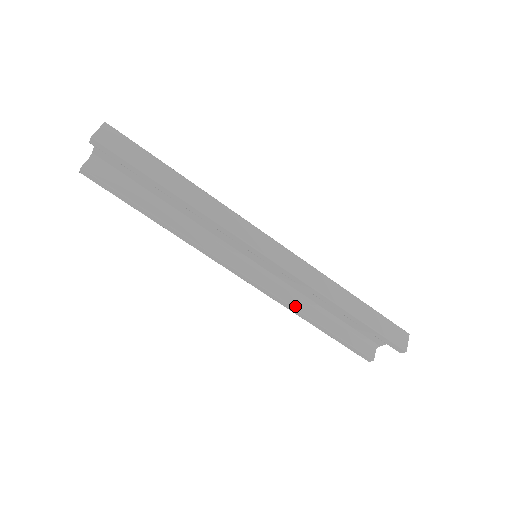
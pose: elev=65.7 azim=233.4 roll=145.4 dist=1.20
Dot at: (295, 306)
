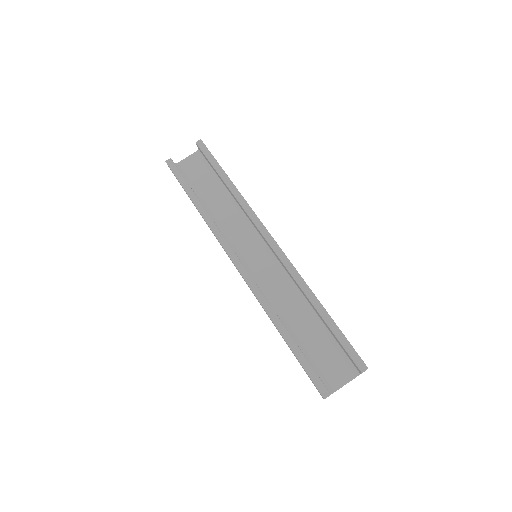
Dot at: occluded
